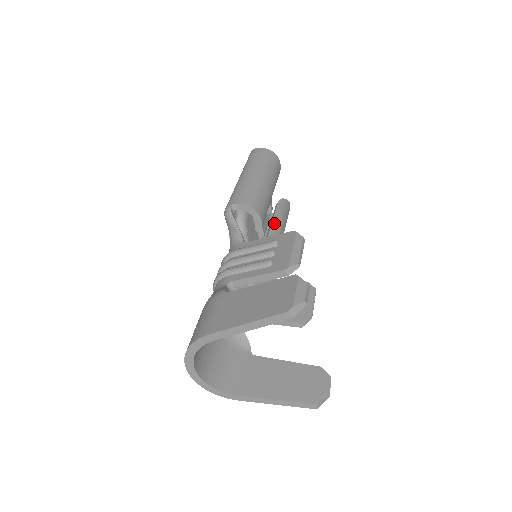
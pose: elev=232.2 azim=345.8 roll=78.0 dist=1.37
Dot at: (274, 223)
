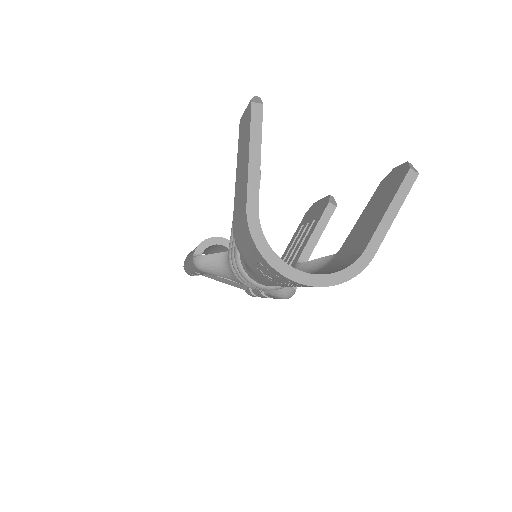
Dot at: occluded
